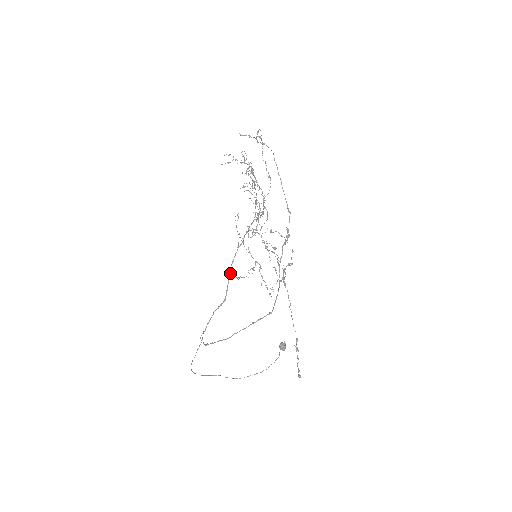
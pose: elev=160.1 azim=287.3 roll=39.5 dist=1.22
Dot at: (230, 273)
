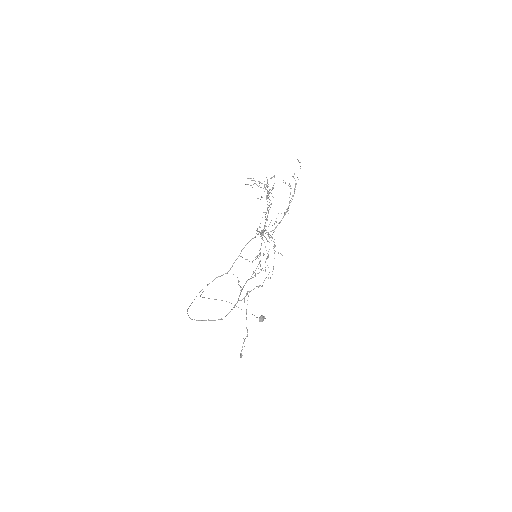
Dot at: occluded
